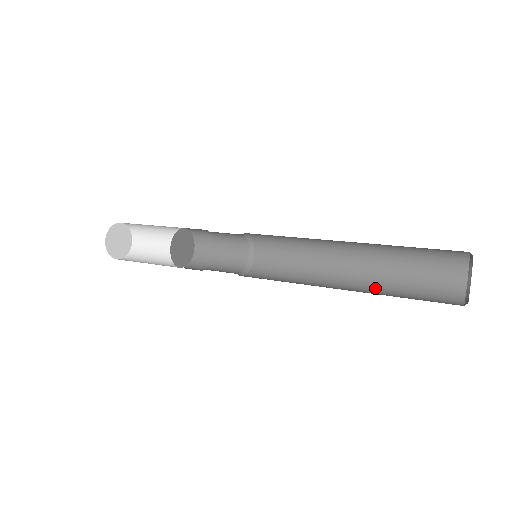
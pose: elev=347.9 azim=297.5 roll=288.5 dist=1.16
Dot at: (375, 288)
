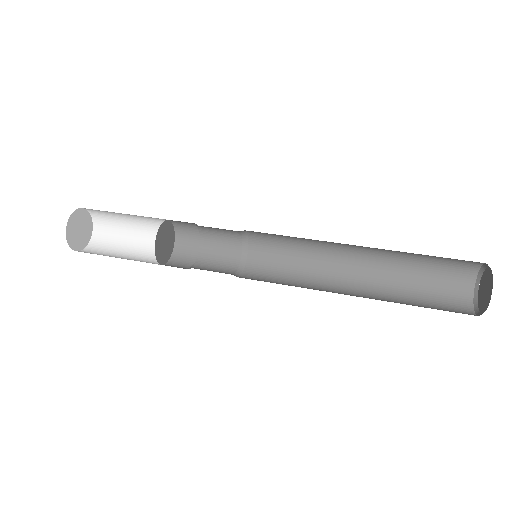
Dot at: (384, 298)
